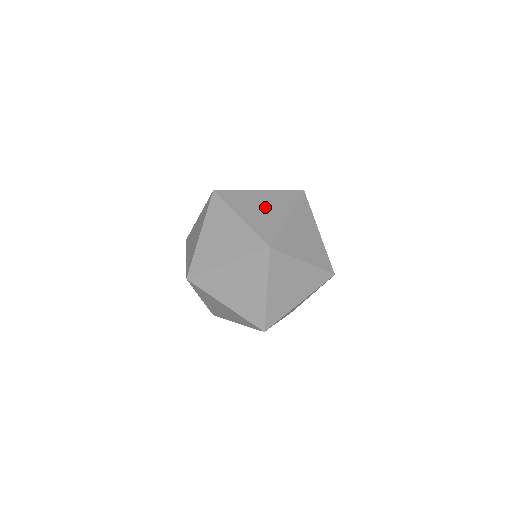
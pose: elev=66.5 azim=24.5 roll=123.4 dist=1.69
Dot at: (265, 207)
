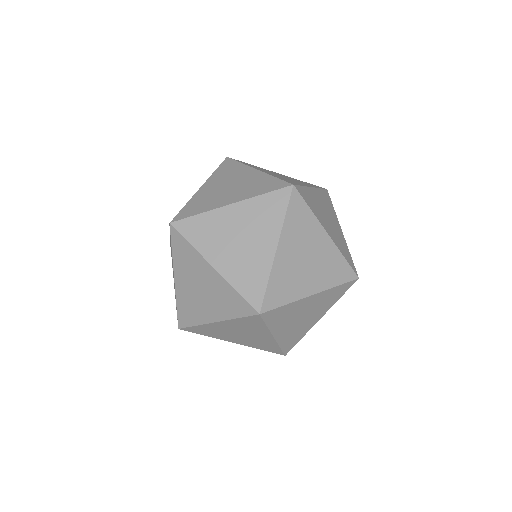
Dot at: (309, 261)
